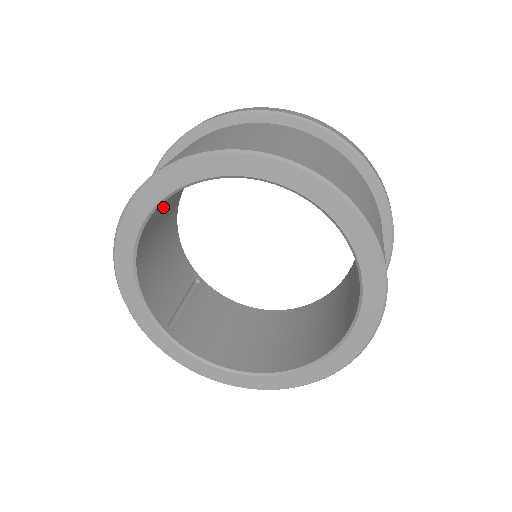
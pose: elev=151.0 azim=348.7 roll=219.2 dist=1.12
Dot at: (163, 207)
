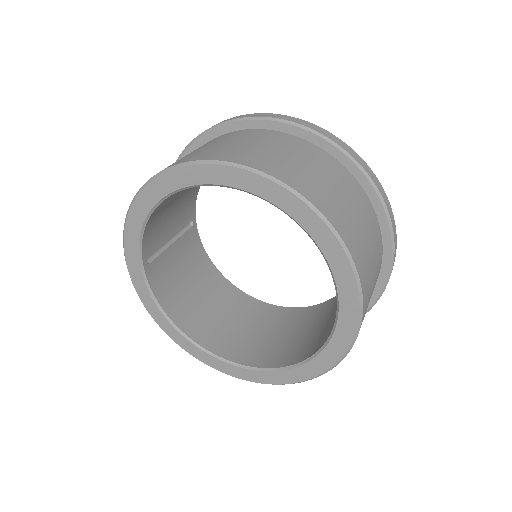
Dot at: occluded
